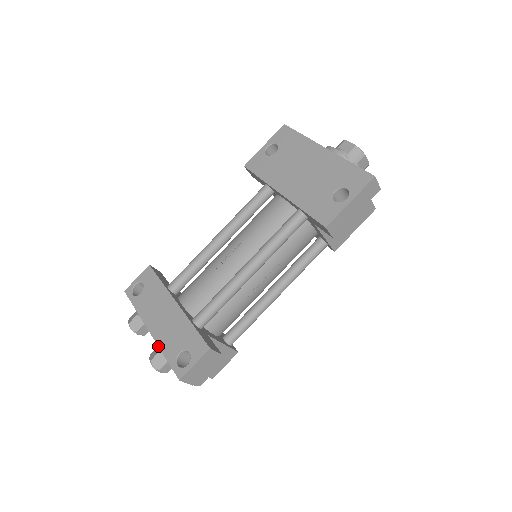
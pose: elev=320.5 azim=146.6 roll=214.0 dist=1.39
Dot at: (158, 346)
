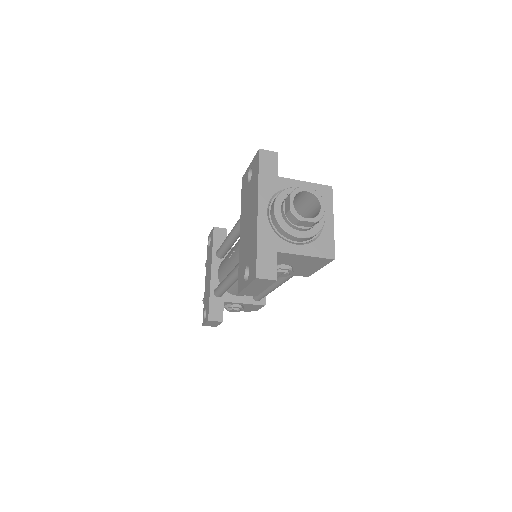
Dot at: (204, 294)
